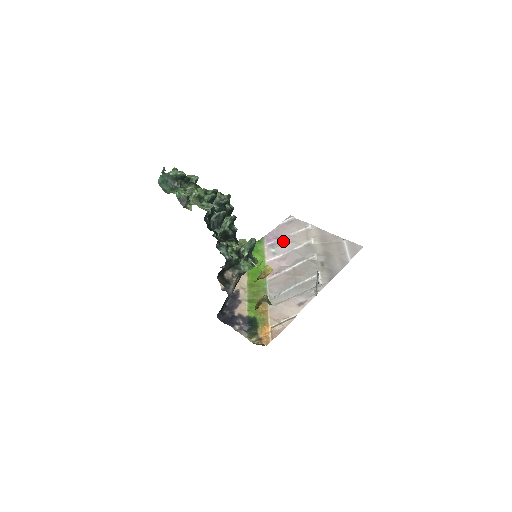
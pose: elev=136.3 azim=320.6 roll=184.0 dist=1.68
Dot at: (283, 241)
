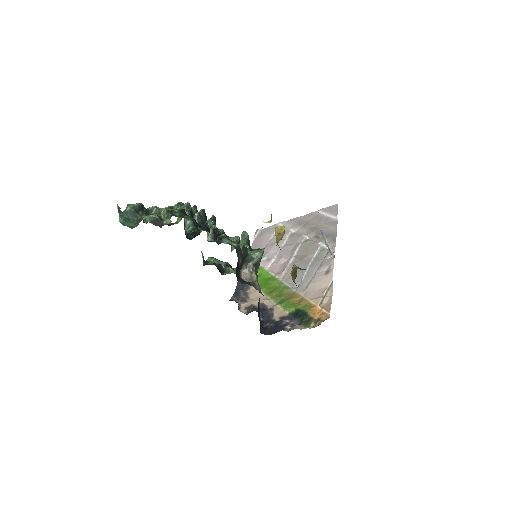
Dot at: (267, 247)
